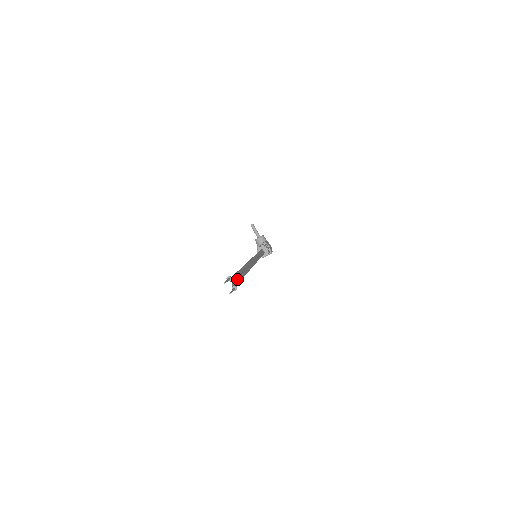
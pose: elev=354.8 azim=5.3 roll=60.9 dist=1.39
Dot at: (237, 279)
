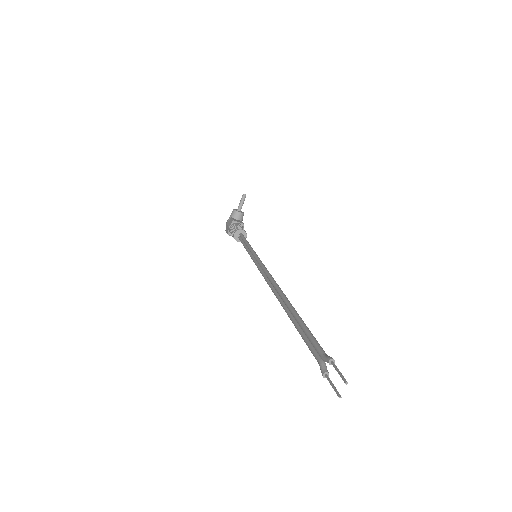
Dot at: occluded
